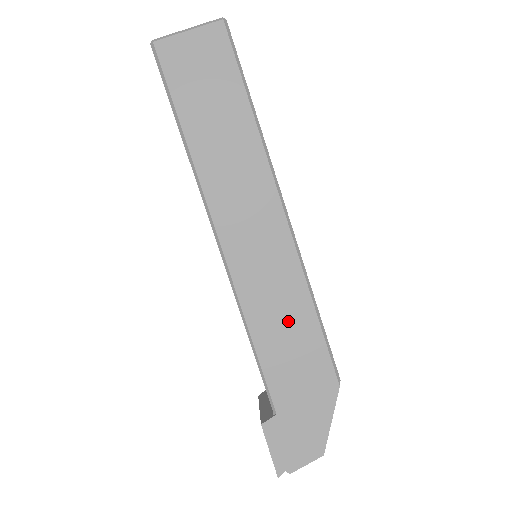
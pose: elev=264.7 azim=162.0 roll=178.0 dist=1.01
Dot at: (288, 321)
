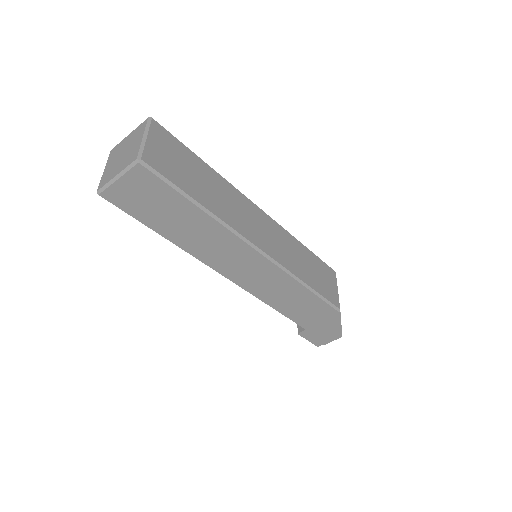
Dot at: (292, 297)
